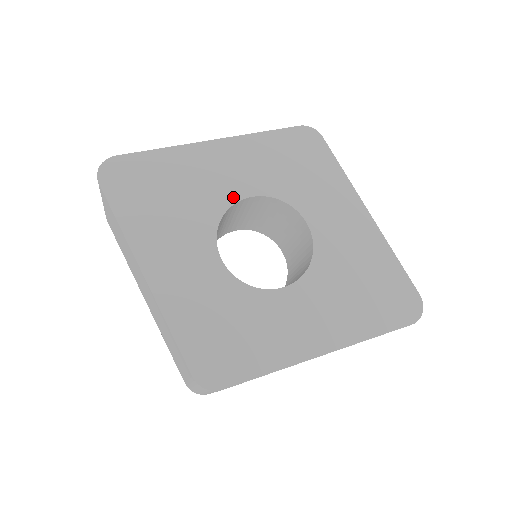
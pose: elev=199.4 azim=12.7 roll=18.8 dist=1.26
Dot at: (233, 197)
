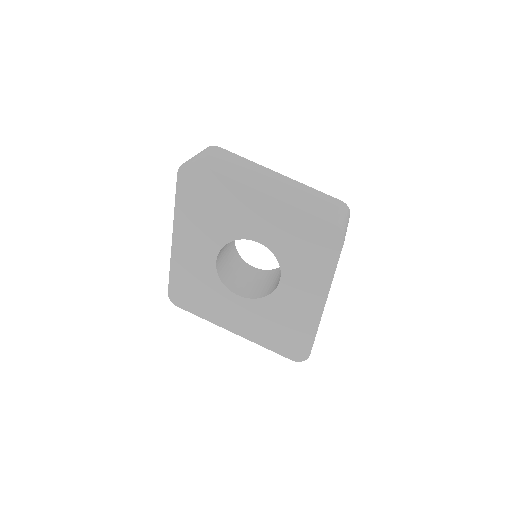
Dot at: (248, 235)
